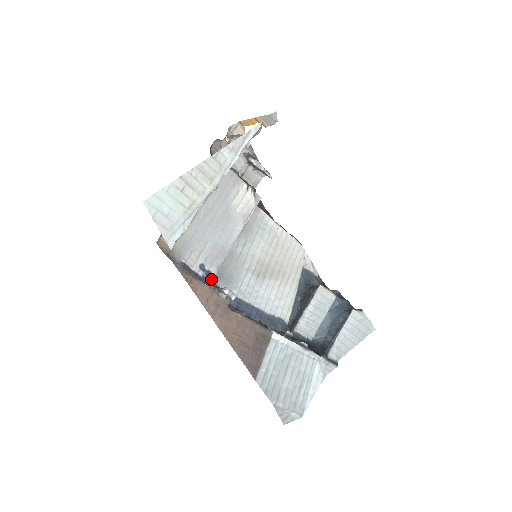
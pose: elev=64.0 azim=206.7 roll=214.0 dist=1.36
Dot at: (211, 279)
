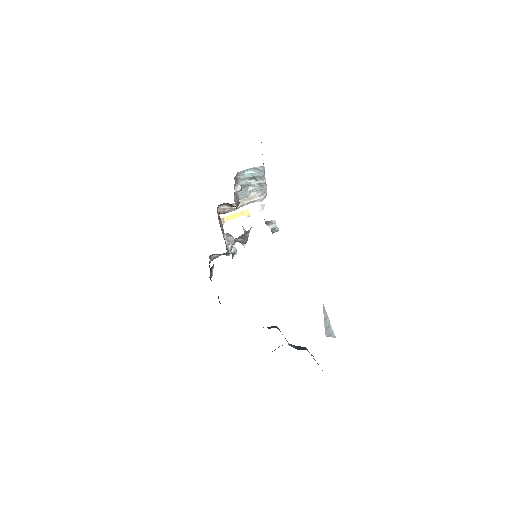
Dot at: occluded
